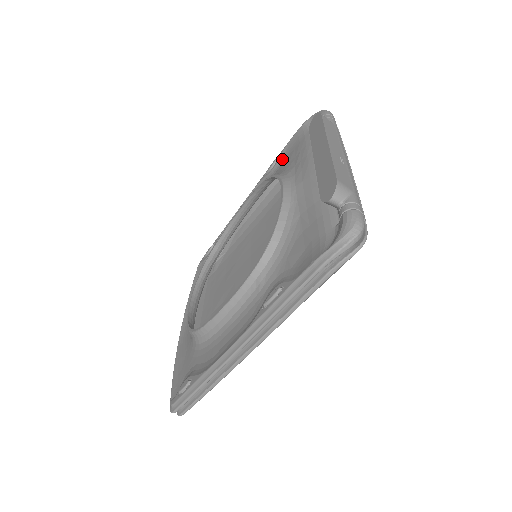
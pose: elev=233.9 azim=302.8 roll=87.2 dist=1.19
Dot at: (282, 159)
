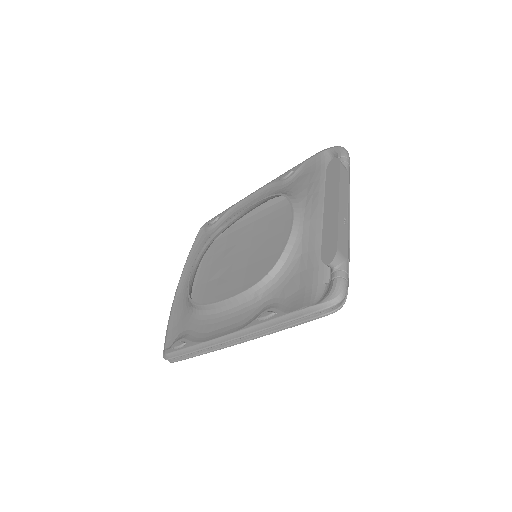
Dot at: (297, 175)
